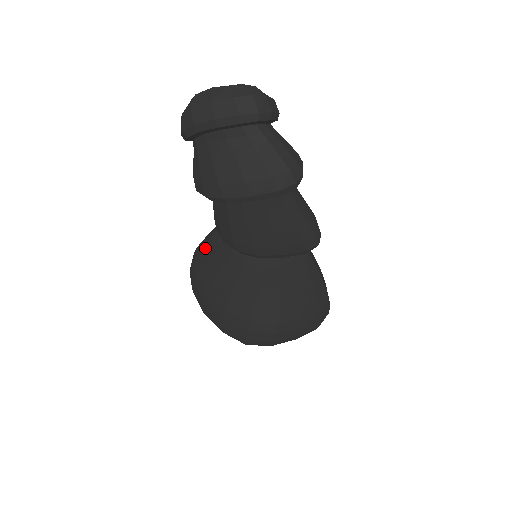
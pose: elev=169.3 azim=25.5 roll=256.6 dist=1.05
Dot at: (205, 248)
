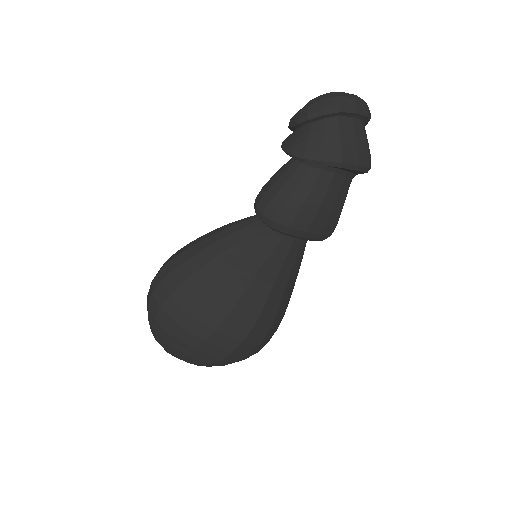
Dot at: (213, 244)
